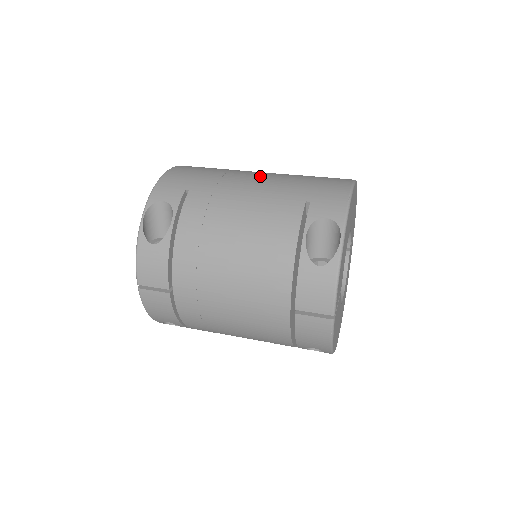
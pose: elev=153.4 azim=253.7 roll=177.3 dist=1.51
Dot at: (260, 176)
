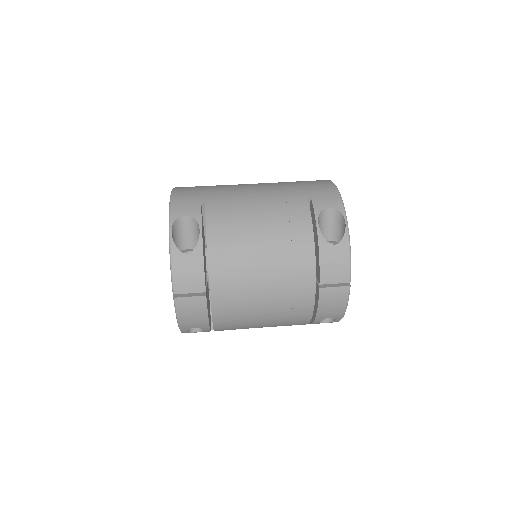
Dot at: (257, 185)
